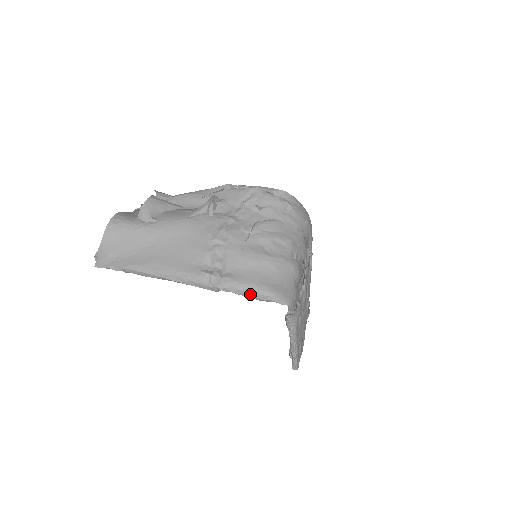
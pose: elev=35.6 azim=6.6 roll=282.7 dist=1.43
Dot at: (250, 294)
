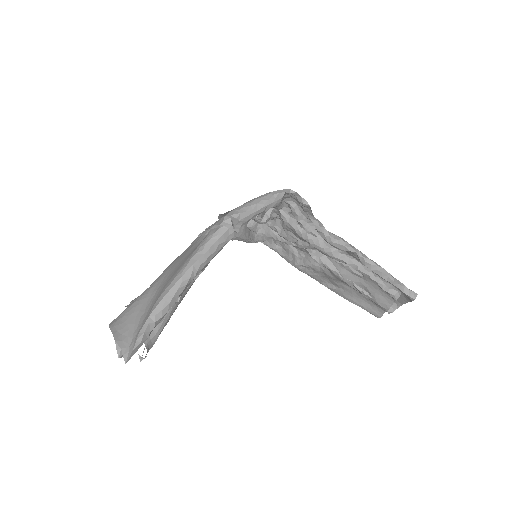
Dot at: (254, 203)
